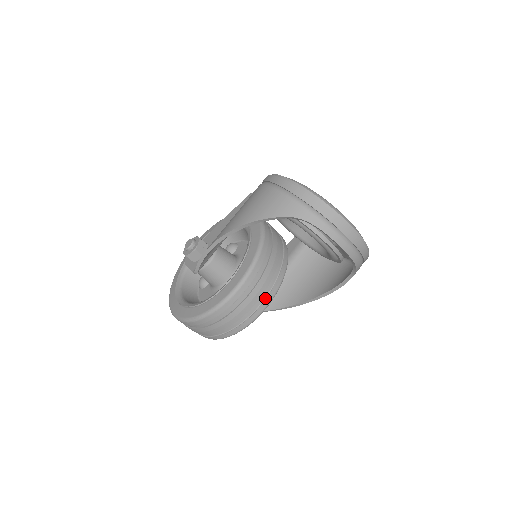
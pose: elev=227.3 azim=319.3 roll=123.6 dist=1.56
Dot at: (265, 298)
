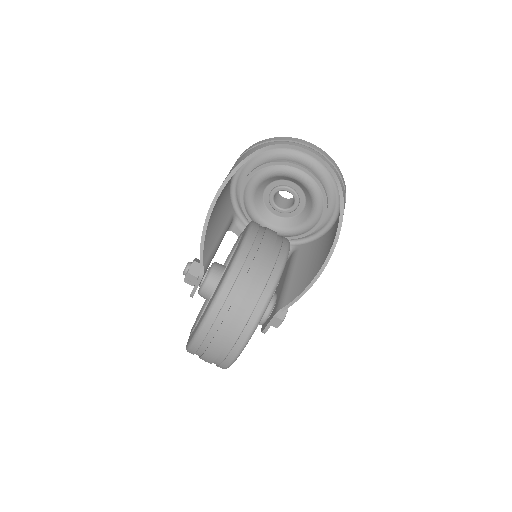
Dot at: (280, 248)
